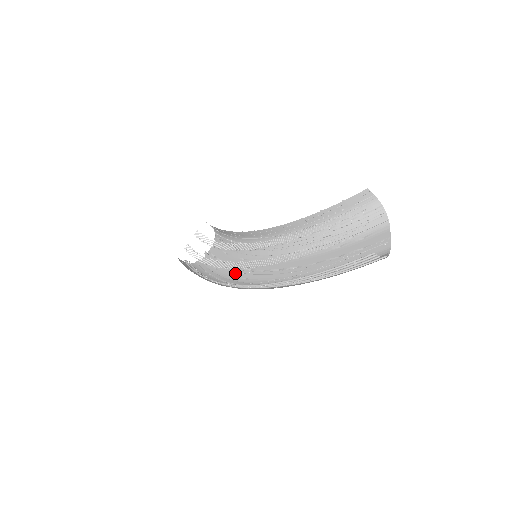
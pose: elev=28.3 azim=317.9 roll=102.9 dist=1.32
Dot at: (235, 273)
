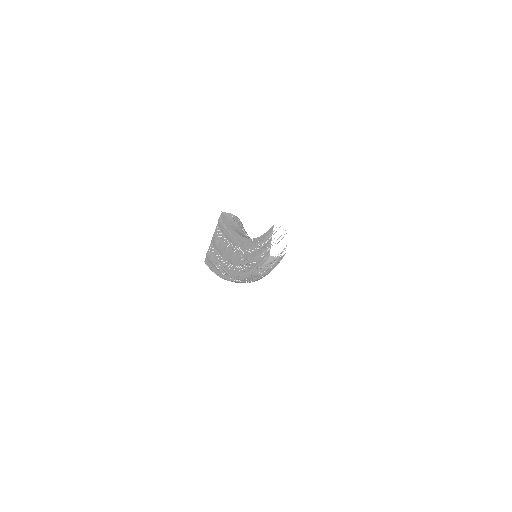
Dot at: occluded
